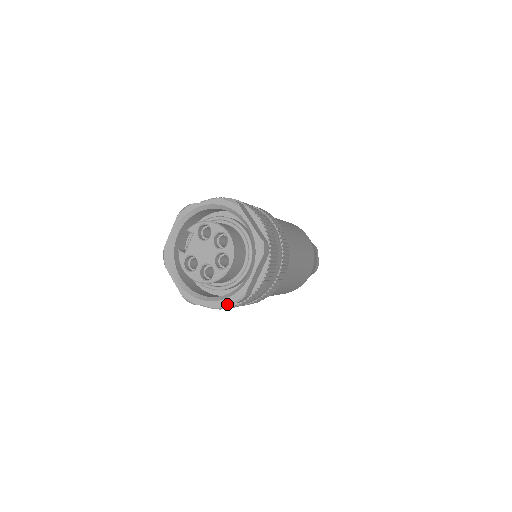
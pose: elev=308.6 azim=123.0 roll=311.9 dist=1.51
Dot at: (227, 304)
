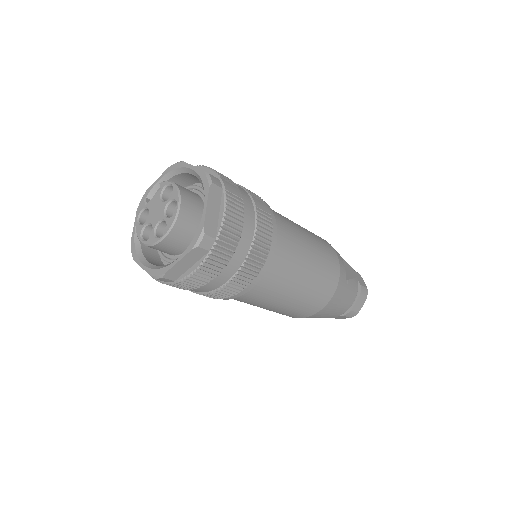
Dot at: occluded
